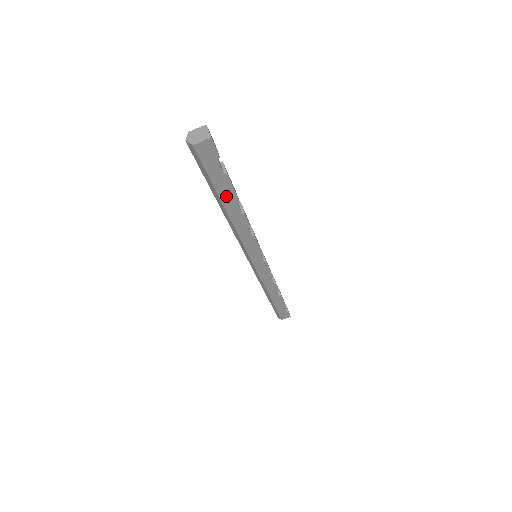
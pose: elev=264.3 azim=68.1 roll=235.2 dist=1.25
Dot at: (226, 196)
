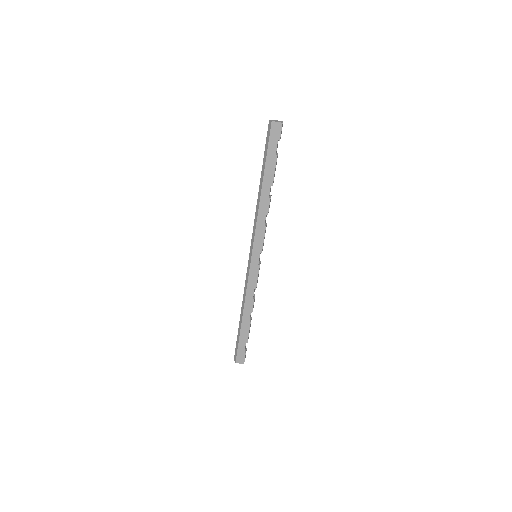
Dot at: (268, 174)
